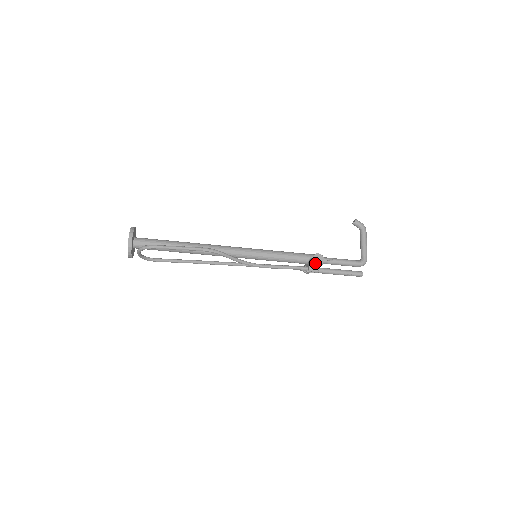
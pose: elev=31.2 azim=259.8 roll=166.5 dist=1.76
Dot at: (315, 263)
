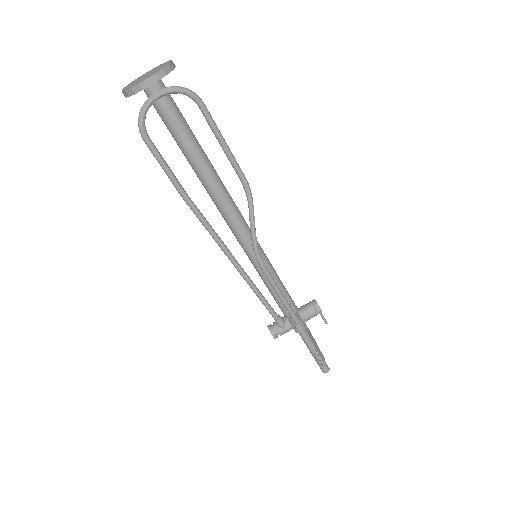
Dot at: (317, 308)
